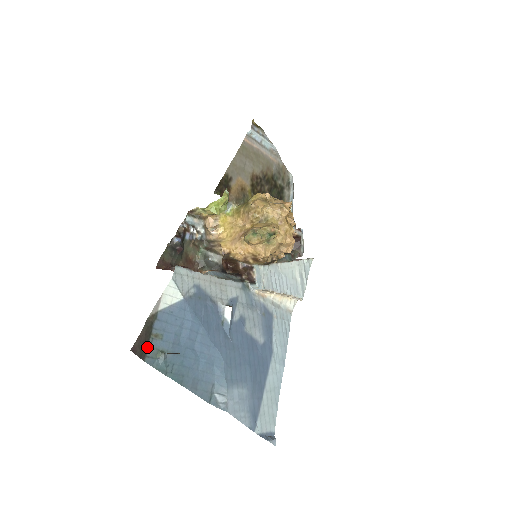
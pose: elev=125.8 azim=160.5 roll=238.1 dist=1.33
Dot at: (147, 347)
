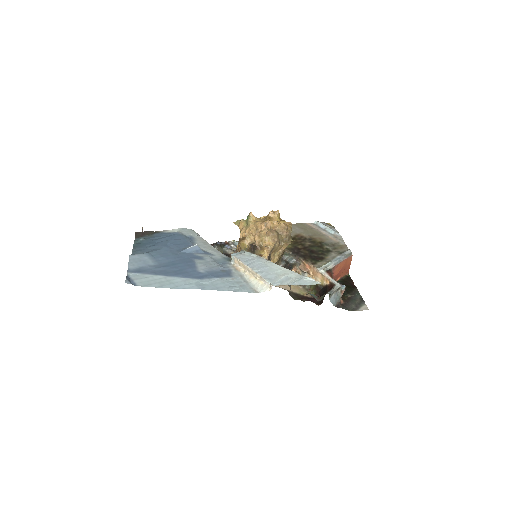
Dot at: (142, 237)
